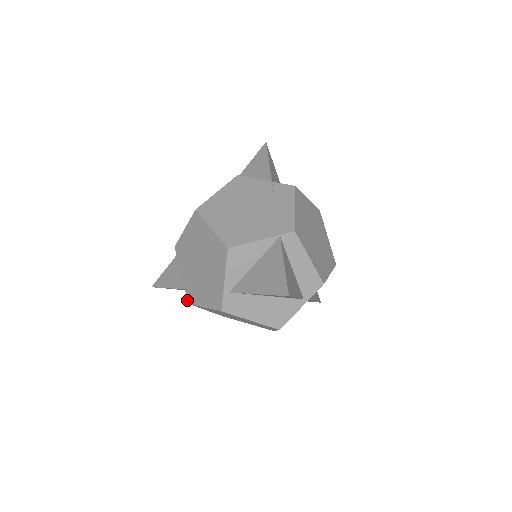
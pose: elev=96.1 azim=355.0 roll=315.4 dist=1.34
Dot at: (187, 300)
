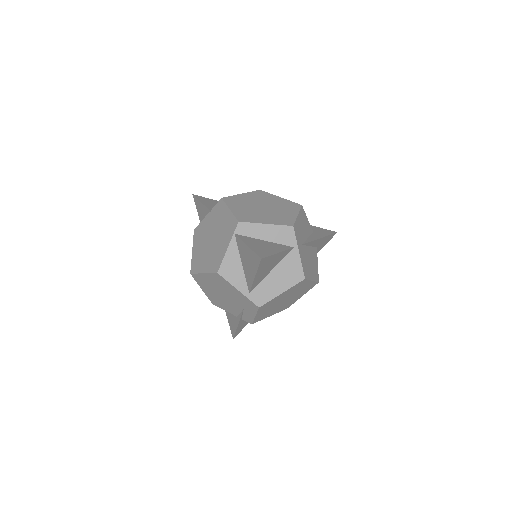
Dot at: occluded
